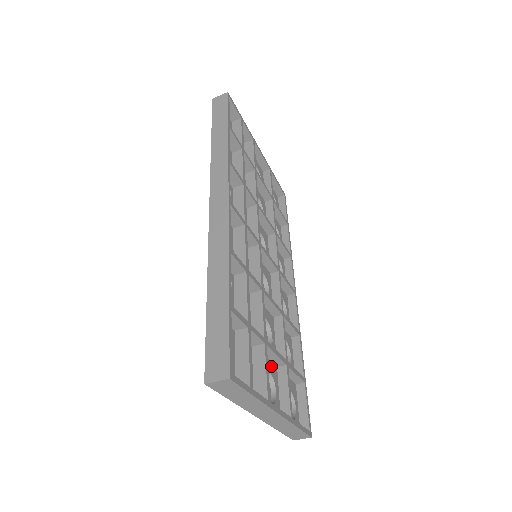
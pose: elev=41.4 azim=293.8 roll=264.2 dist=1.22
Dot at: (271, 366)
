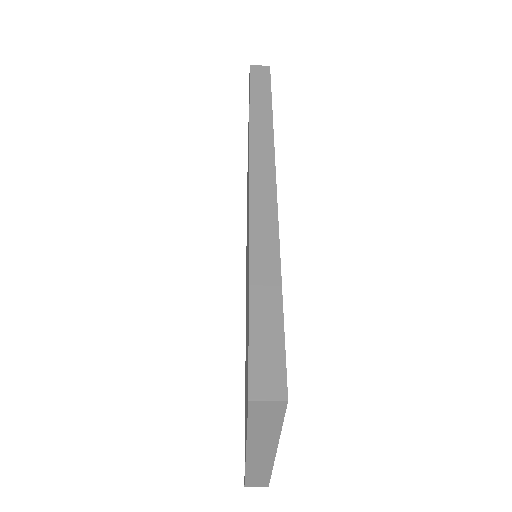
Dot at: occluded
